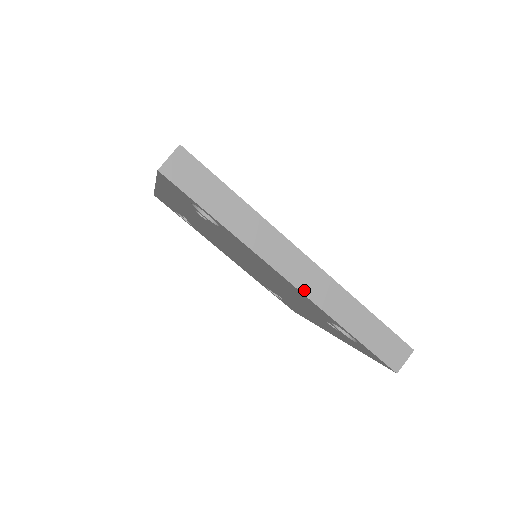
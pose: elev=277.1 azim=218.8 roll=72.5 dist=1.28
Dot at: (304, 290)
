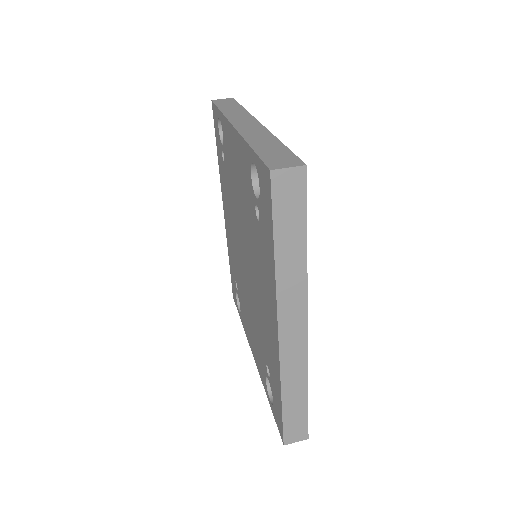
Dot at: (239, 129)
